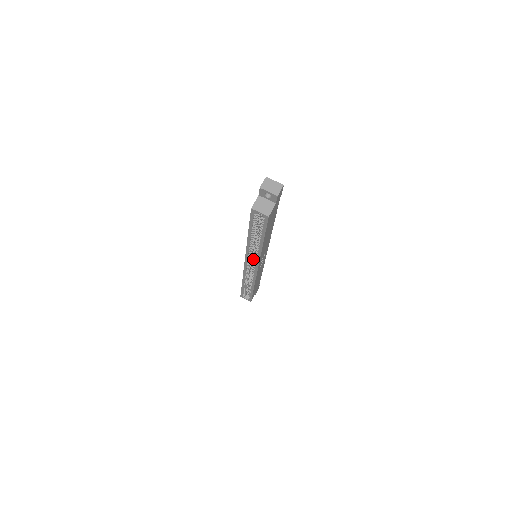
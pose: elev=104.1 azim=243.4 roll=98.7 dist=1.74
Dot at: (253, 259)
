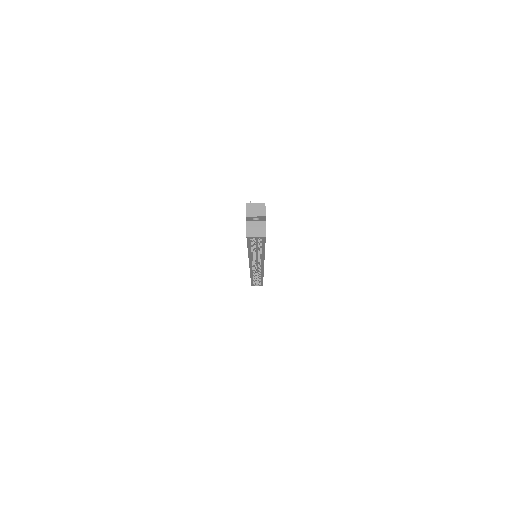
Dot at: (255, 261)
